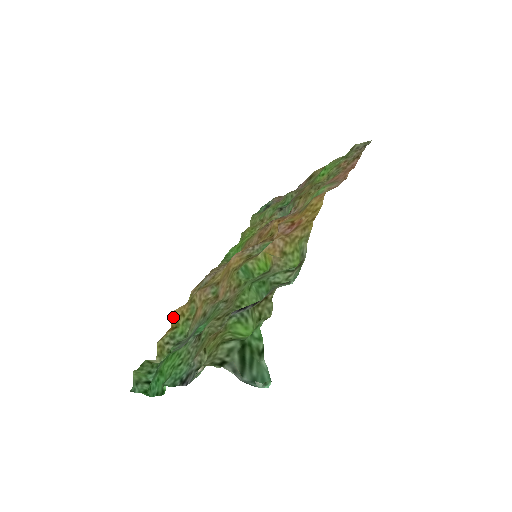
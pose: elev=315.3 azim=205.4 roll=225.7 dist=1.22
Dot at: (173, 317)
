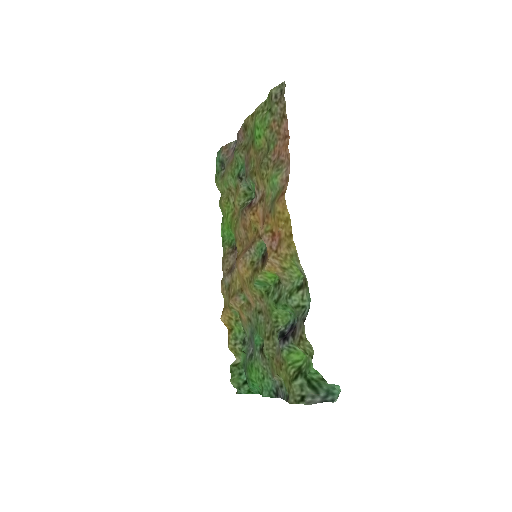
Dot at: (224, 323)
